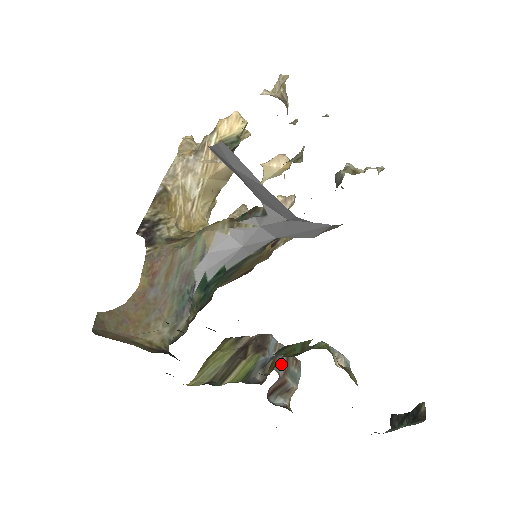
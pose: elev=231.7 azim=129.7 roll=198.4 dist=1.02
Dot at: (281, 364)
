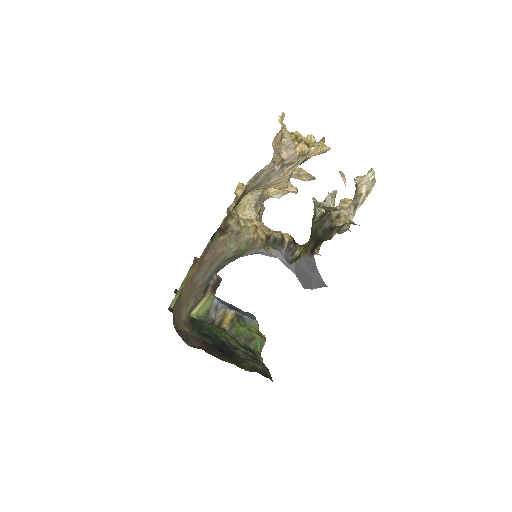
Dot at: occluded
